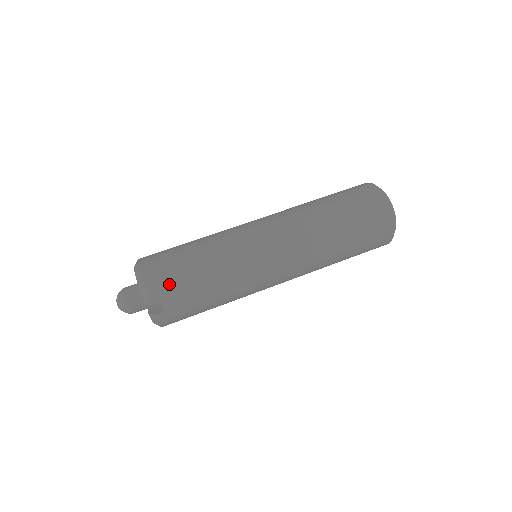
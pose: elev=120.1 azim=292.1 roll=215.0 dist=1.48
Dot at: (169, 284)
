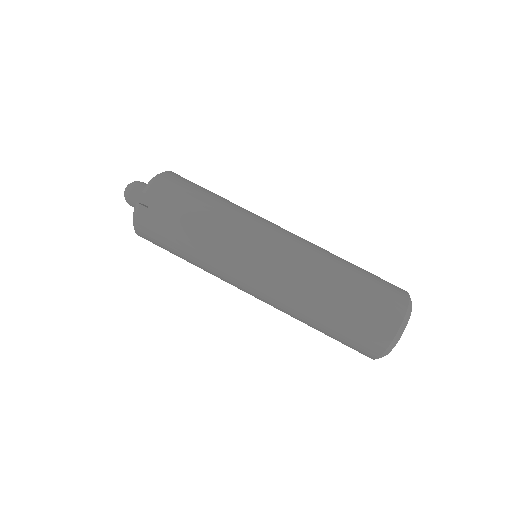
Dot at: (173, 192)
